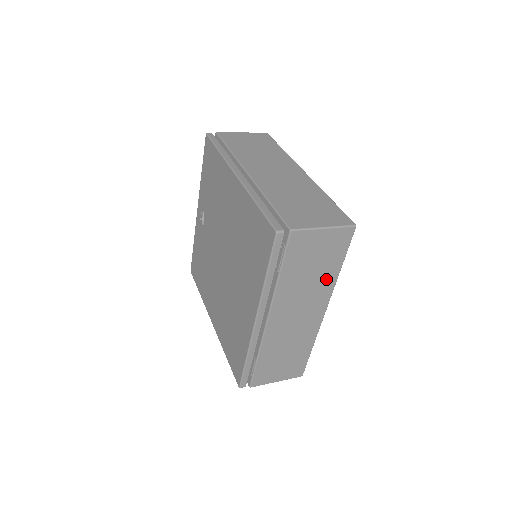
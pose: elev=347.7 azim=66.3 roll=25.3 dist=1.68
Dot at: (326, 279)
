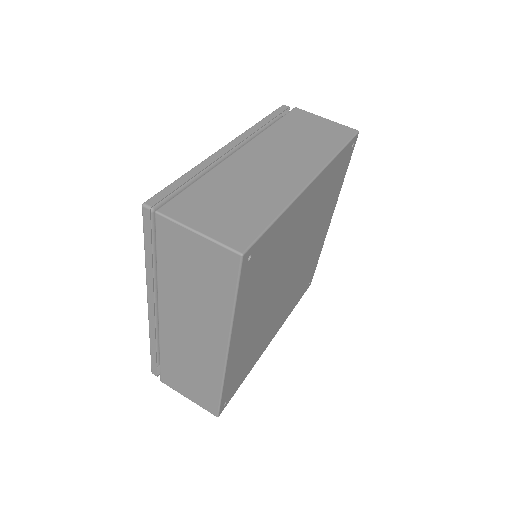
Dot at: occluded
